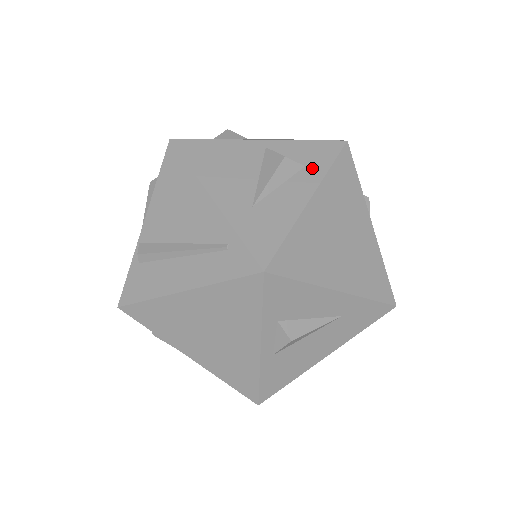
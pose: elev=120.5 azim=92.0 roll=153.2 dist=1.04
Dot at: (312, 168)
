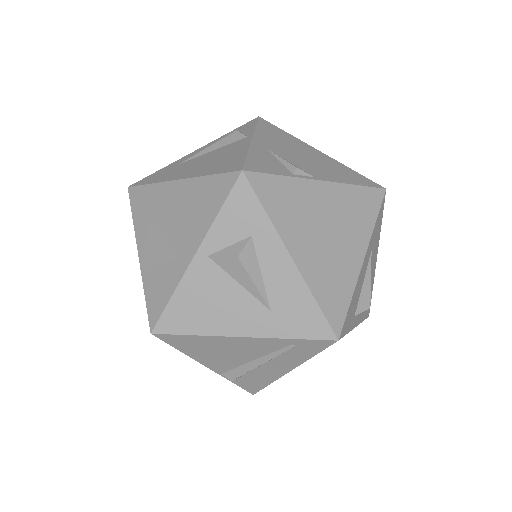
Dot at: (258, 231)
